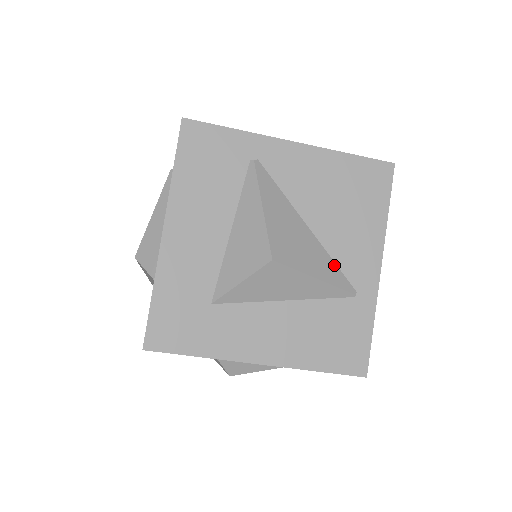
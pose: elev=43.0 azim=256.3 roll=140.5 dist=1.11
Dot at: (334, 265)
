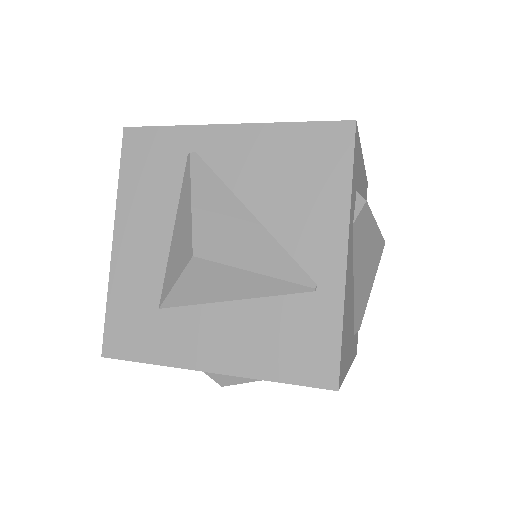
Dot at: (285, 255)
